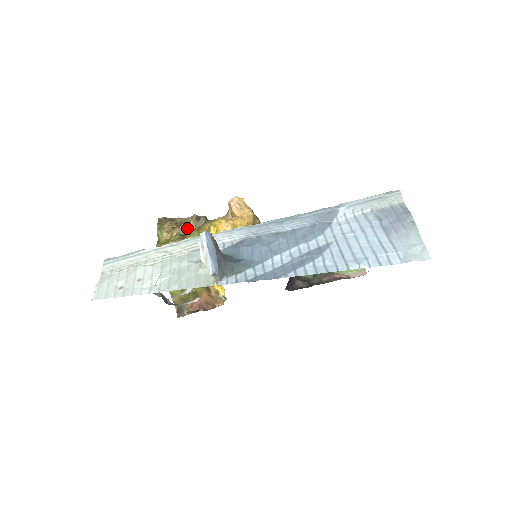
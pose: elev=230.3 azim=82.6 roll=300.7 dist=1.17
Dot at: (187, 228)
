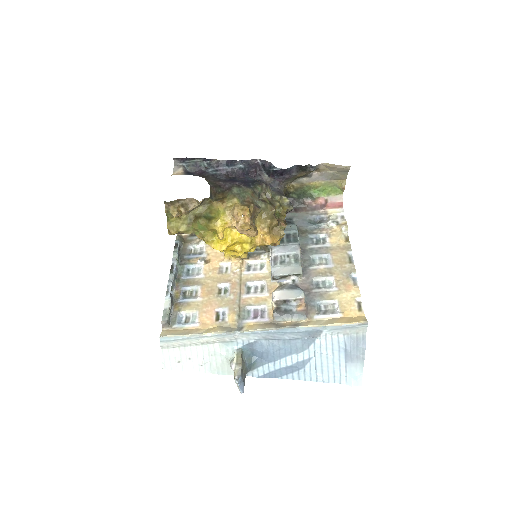
Dot at: (193, 210)
